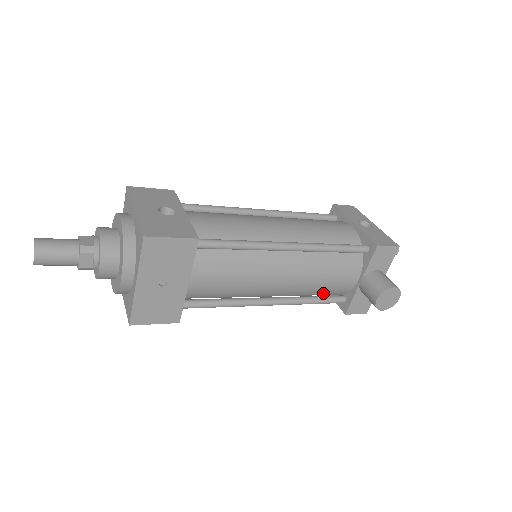
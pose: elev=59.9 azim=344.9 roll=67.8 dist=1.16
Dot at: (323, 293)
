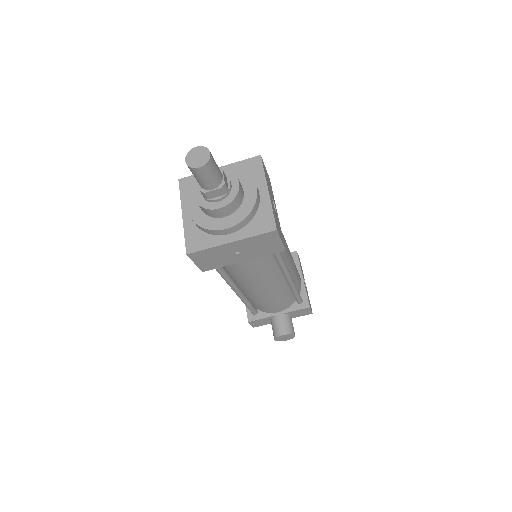
Dot at: (256, 304)
